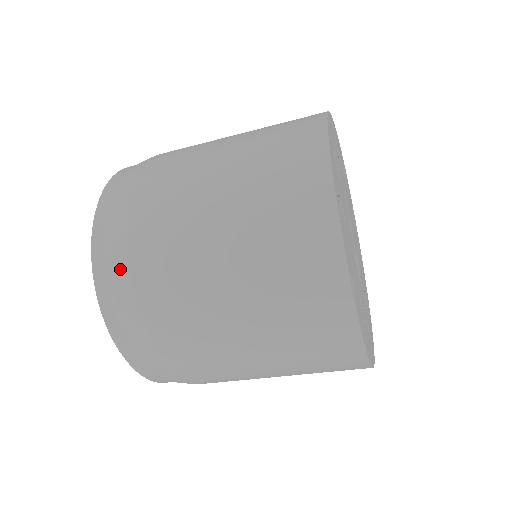
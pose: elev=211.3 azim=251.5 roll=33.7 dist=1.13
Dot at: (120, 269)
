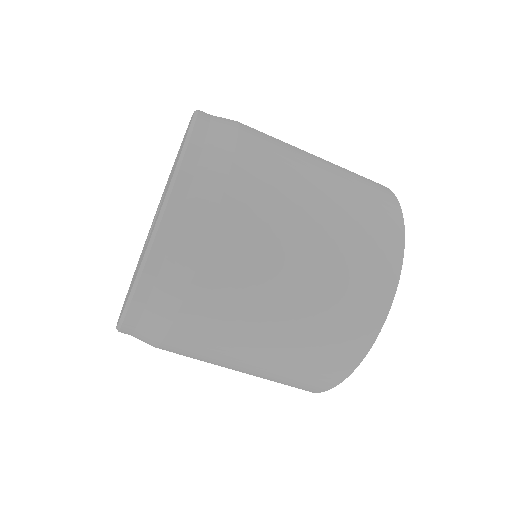
Dot at: (226, 132)
